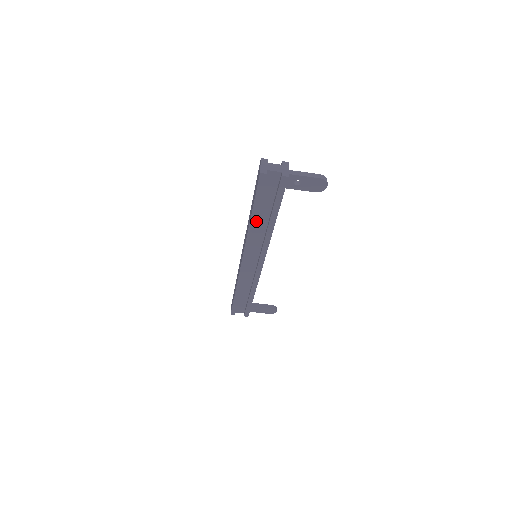
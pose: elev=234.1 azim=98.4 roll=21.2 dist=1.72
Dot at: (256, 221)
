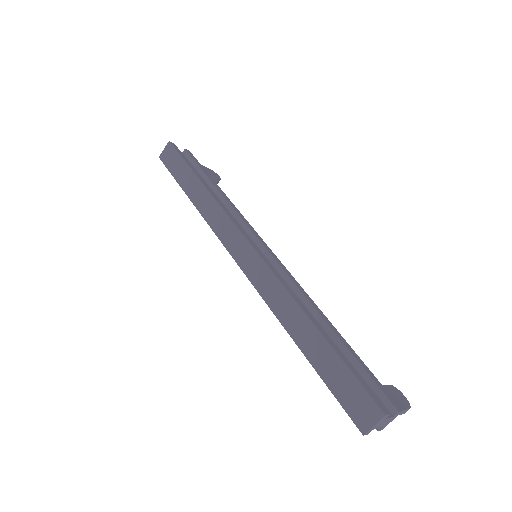
Dot at: occluded
